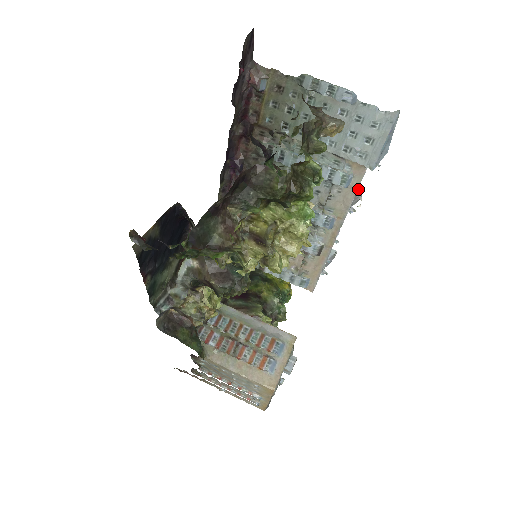
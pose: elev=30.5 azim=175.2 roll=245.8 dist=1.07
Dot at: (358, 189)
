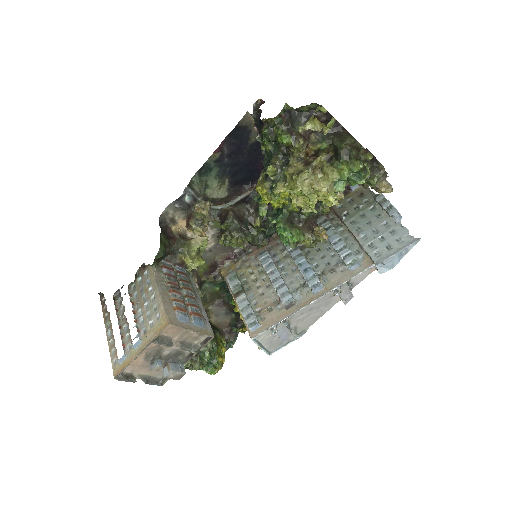
Dot at: occluded
